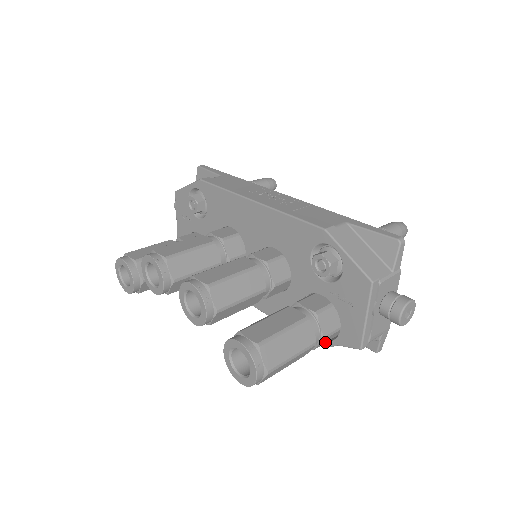
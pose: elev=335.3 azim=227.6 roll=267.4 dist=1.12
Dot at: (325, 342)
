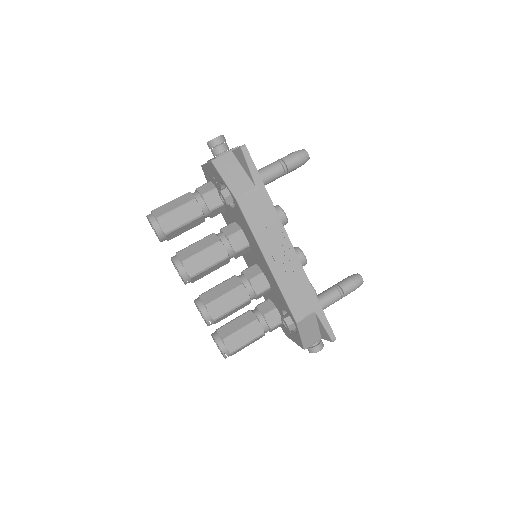
Dot at: occluded
